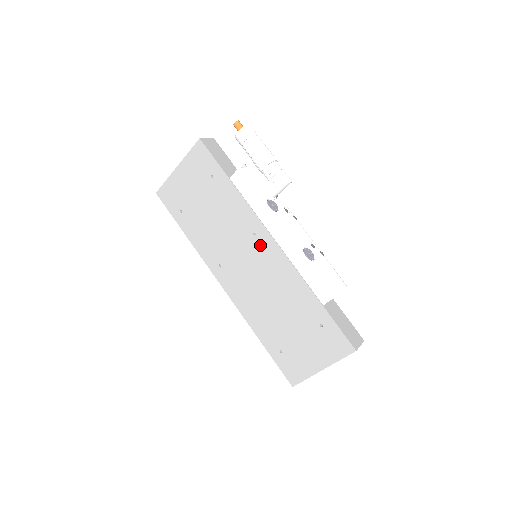
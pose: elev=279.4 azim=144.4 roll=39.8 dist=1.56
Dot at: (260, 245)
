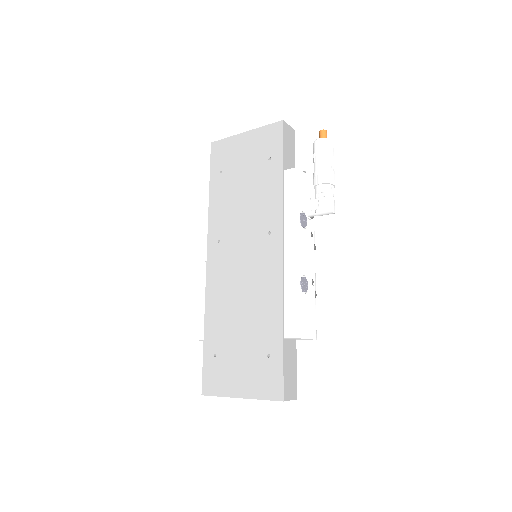
Dot at: (267, 246)
